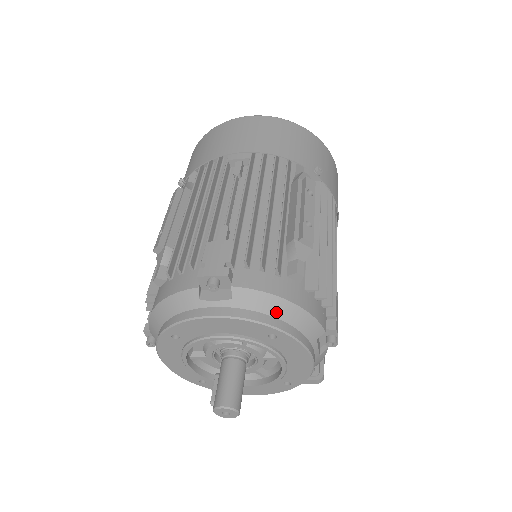
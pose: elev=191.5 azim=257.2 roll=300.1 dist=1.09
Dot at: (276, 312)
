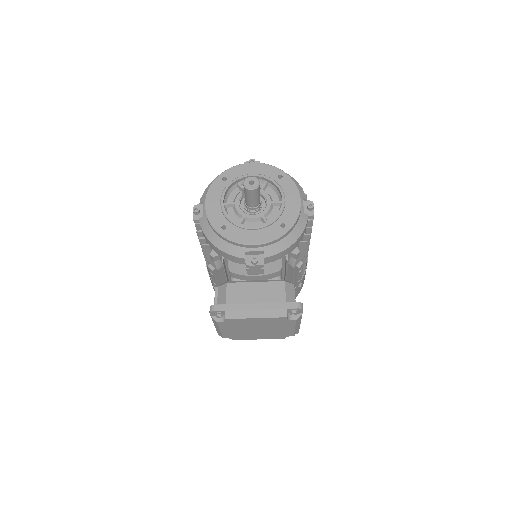
Dot at: occluded
